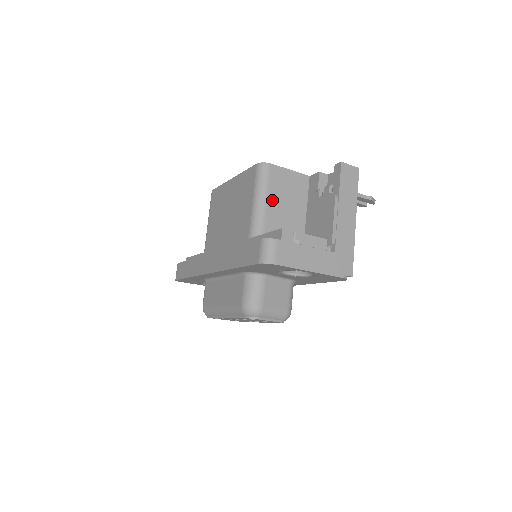
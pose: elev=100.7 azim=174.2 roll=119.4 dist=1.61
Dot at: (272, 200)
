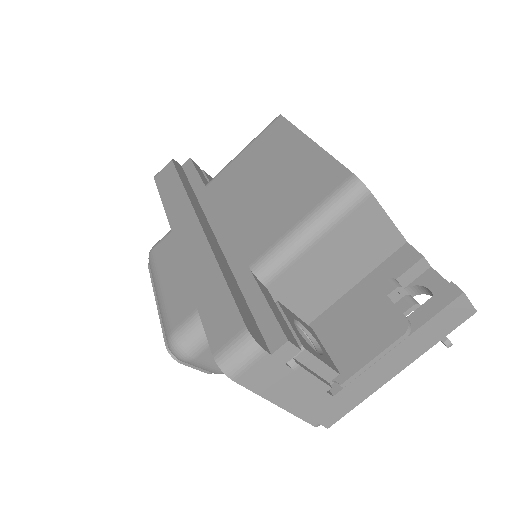
Dot at: (325, 244)
